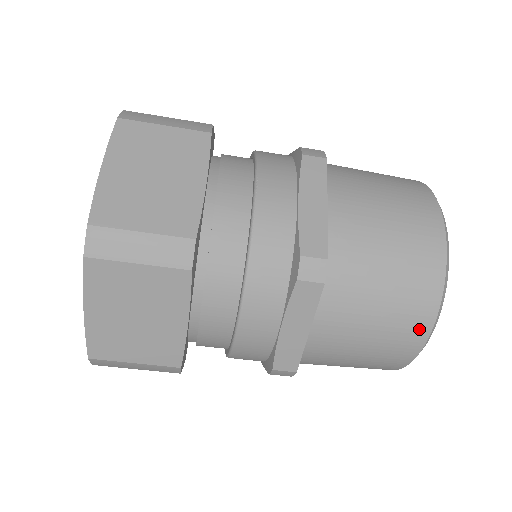
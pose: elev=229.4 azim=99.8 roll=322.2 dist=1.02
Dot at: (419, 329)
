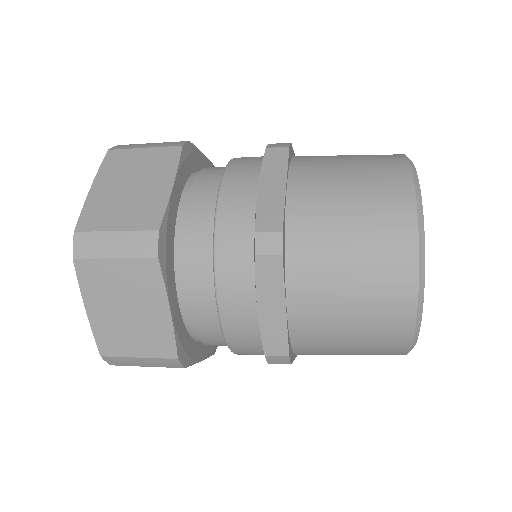
Dot at: occluded
